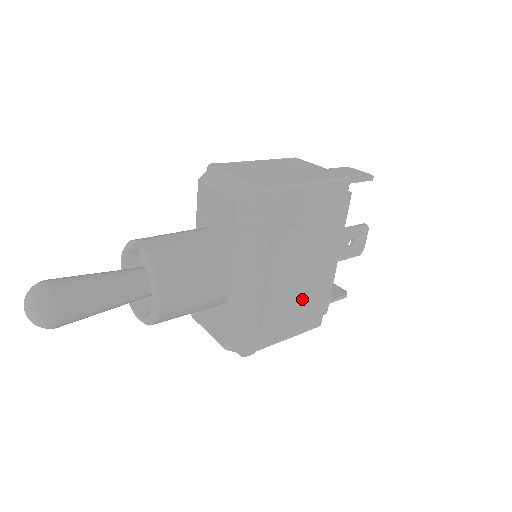
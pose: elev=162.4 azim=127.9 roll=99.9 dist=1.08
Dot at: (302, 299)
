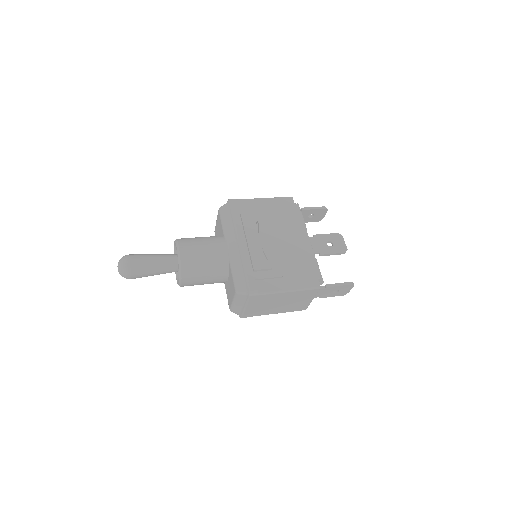
Dot at: (288, 263)
